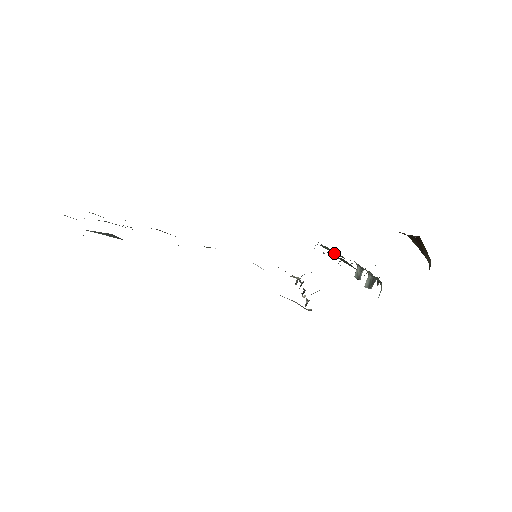
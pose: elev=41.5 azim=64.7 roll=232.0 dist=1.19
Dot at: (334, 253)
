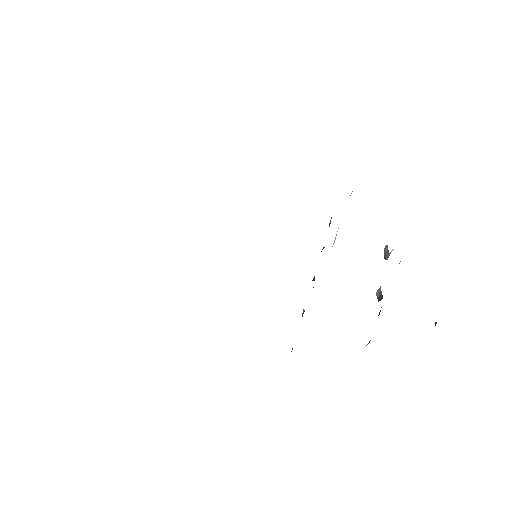
Dot at: occluded
